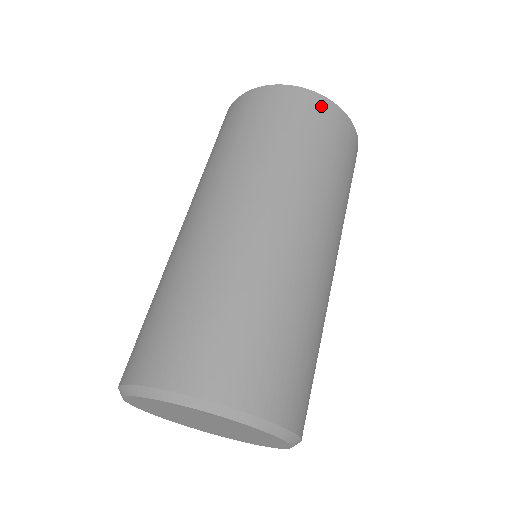
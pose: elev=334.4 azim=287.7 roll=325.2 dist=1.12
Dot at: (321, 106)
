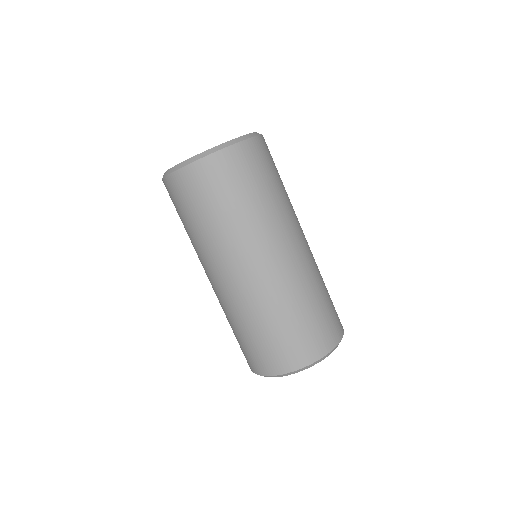
Dot at: (260, 146)
